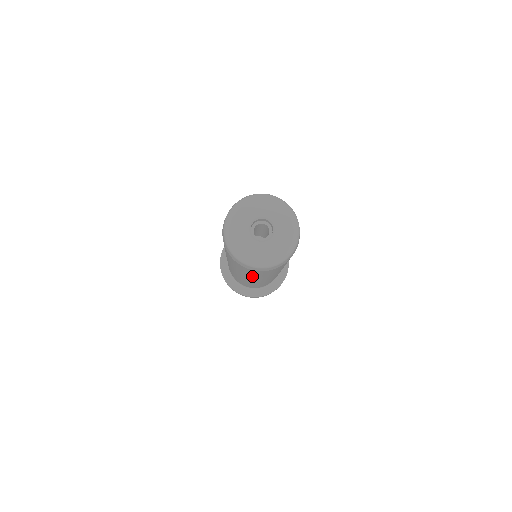
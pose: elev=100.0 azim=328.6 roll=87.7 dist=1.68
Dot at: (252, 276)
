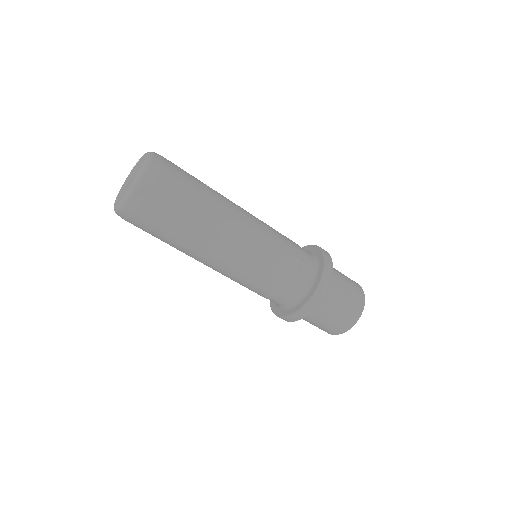
Dot at: (181, 240)
